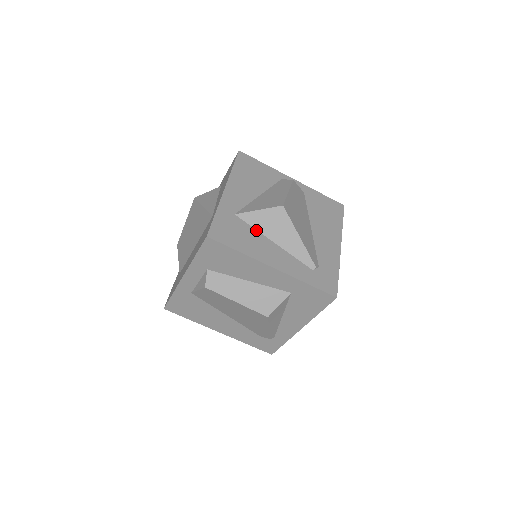
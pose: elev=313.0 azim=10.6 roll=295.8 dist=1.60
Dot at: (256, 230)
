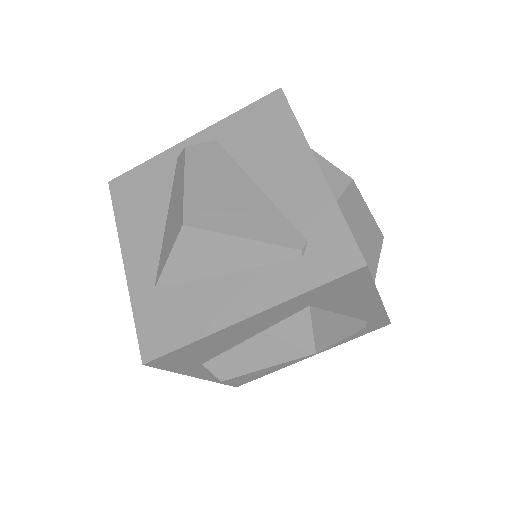
Dot at: (192, 281)
